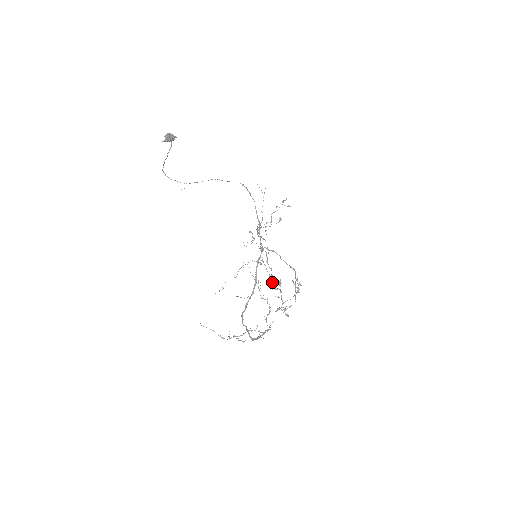
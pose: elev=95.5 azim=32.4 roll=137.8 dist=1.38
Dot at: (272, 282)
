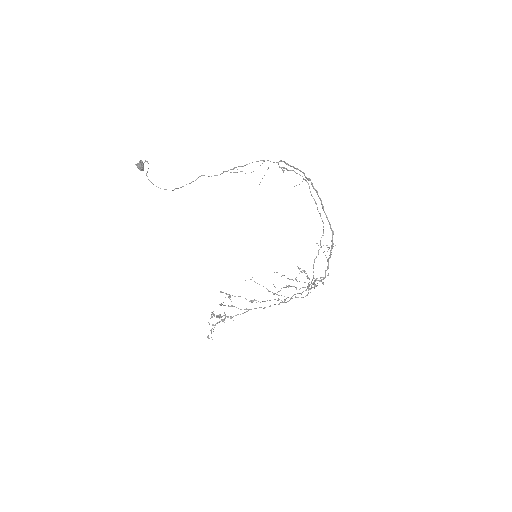
Dot at: (279, 299)
